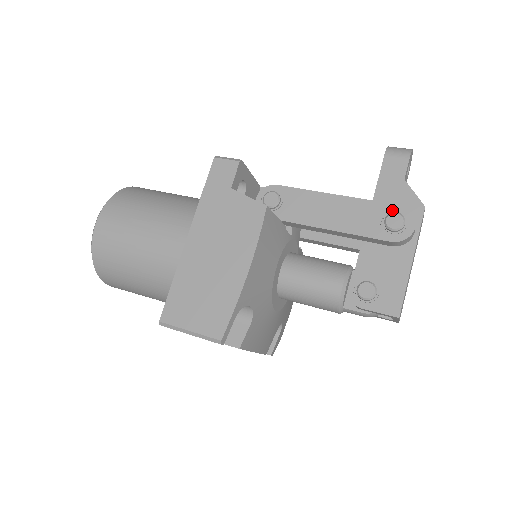
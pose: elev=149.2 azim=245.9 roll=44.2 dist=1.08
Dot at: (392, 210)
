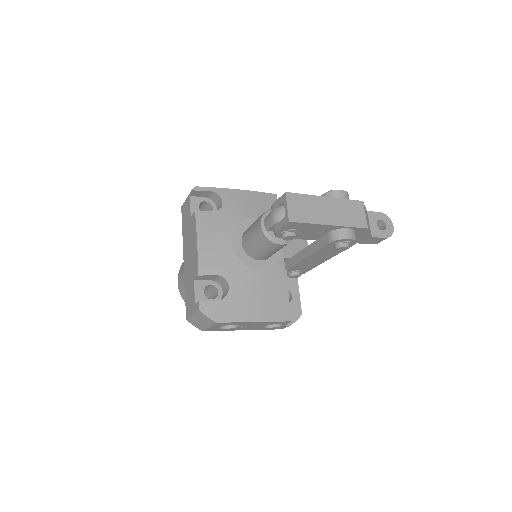
Dot at: occluded
